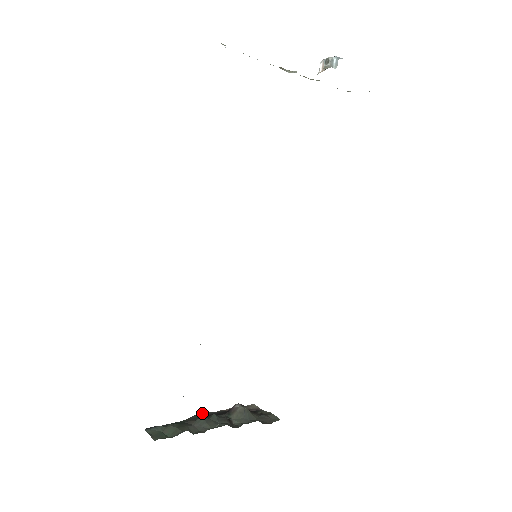
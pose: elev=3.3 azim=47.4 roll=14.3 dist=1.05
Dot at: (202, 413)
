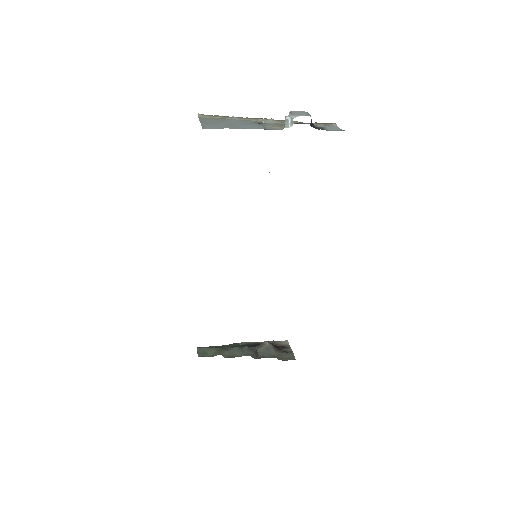
Dot at: (241, 342)
